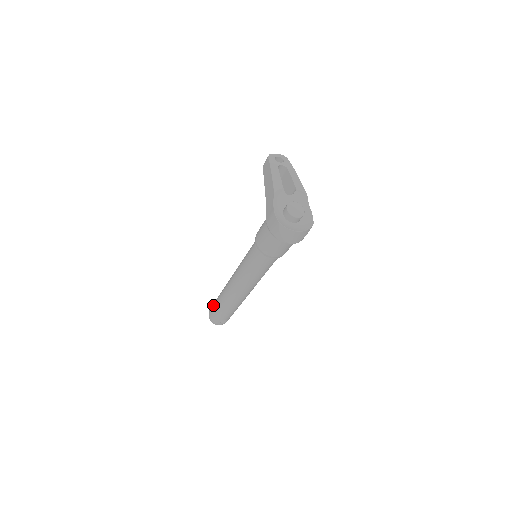
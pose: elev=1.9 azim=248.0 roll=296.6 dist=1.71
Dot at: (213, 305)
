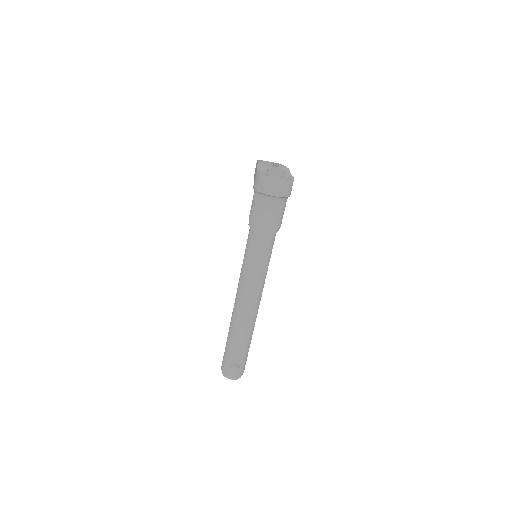
Dot at: occluded
